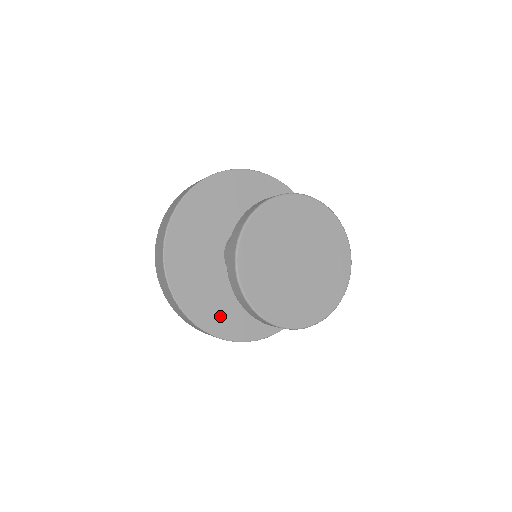
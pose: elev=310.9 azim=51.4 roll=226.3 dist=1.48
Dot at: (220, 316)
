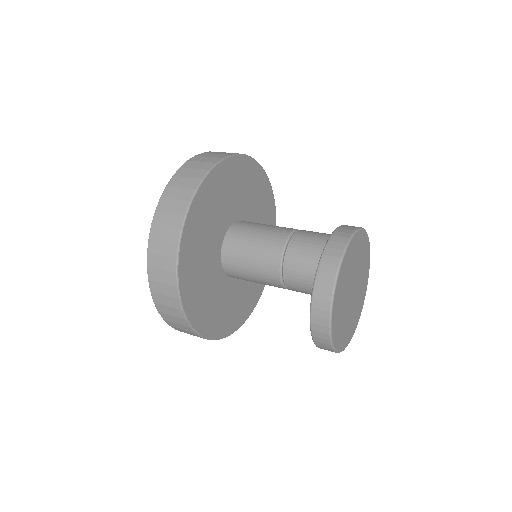
Dot at: (241, 309)
